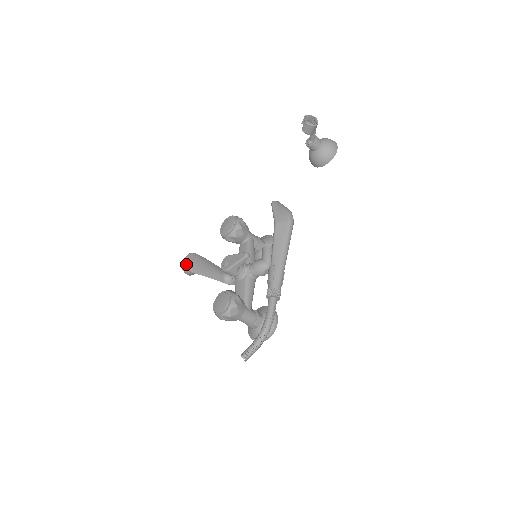
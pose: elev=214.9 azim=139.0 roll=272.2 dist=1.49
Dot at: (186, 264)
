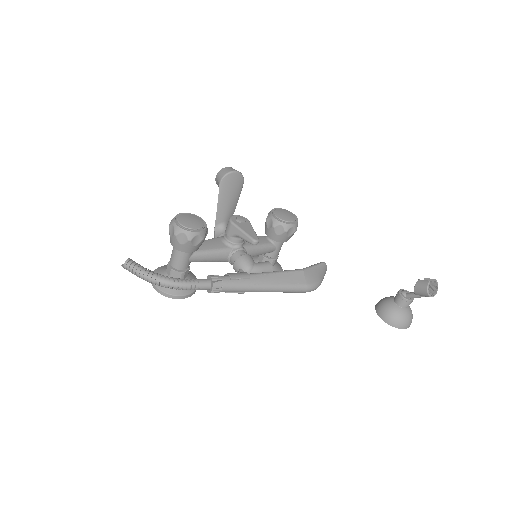
Dot at: (229, 171)
